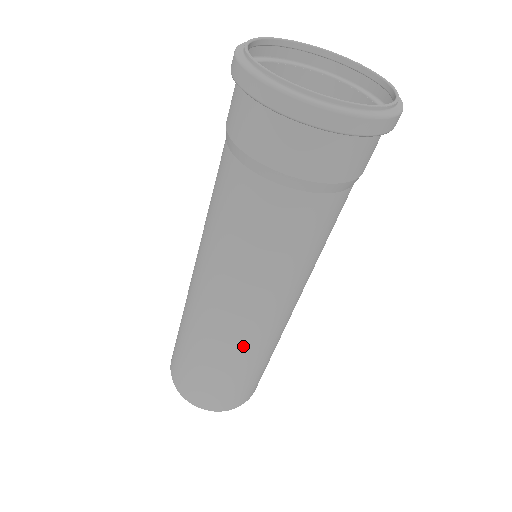
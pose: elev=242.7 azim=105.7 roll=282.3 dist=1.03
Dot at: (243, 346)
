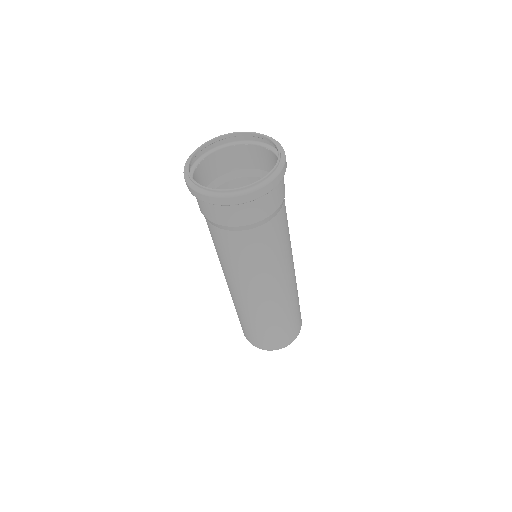
Dot at: (269, 310)
